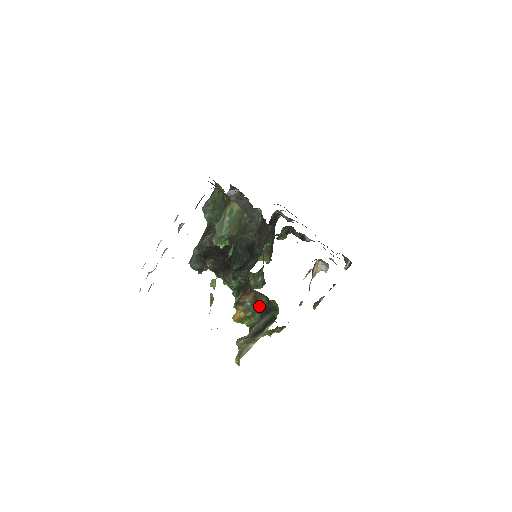
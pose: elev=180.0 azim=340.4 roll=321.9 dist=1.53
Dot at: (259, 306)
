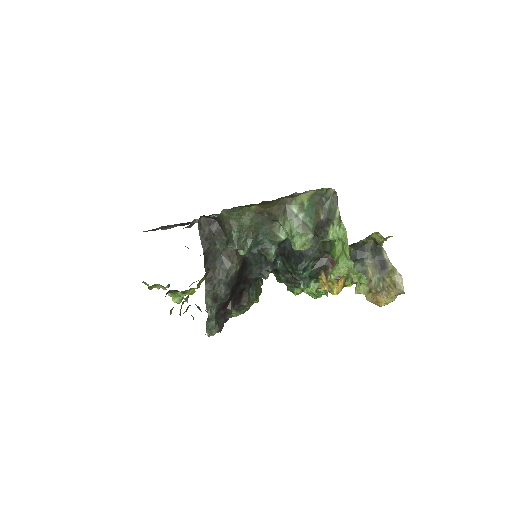
Dot at: (351, 258)
